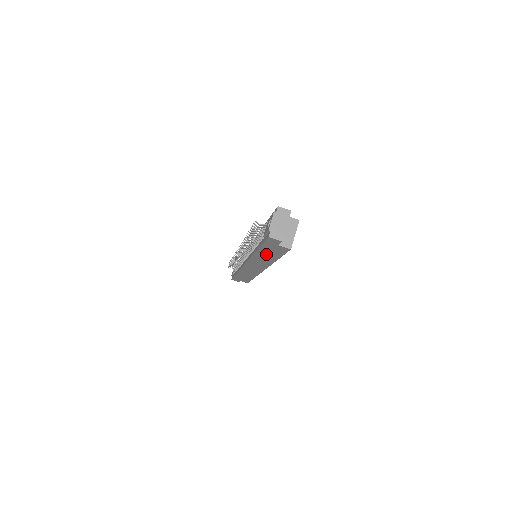
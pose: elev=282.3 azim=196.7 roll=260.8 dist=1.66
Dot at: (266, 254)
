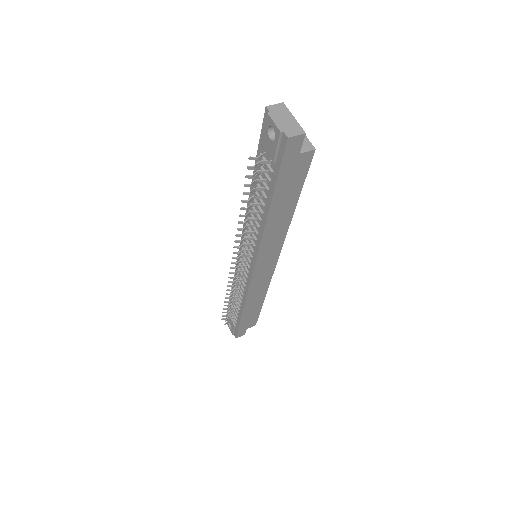
Dot at: (282, 205)
